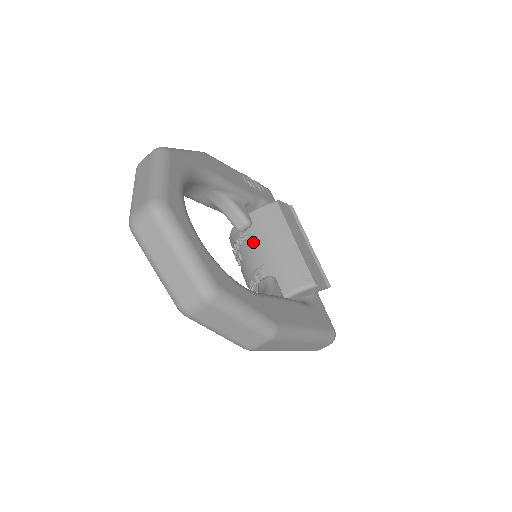
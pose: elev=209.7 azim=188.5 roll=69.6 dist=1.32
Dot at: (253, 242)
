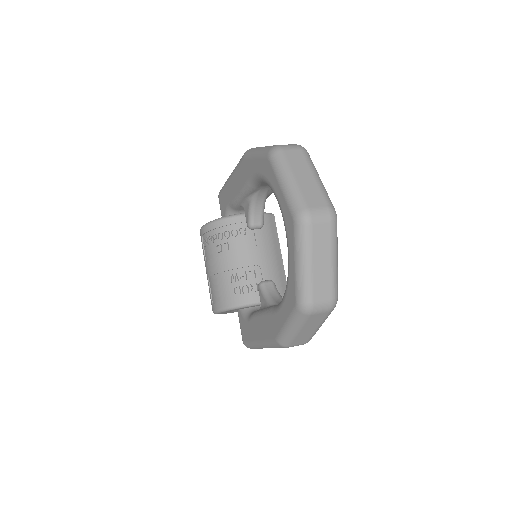
Dot at: (251, 241)
